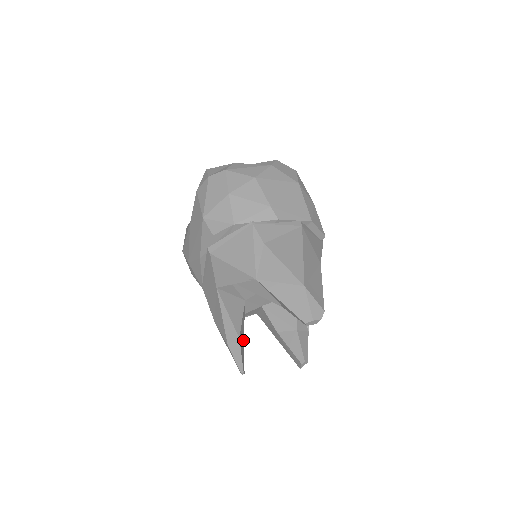
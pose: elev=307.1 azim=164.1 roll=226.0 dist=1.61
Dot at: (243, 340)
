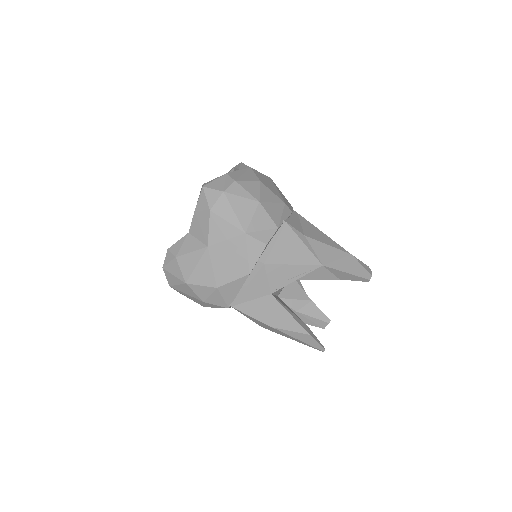
Dot at: occluded
